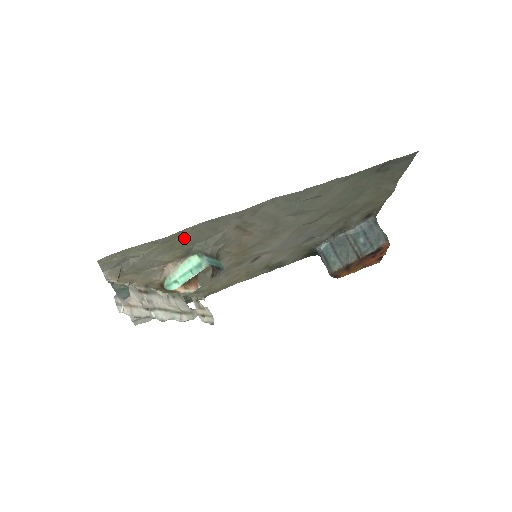
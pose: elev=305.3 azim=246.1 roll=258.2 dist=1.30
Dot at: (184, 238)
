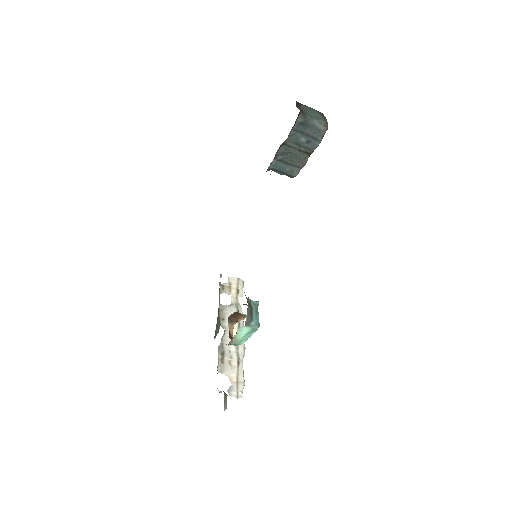
Dot at: occluded
